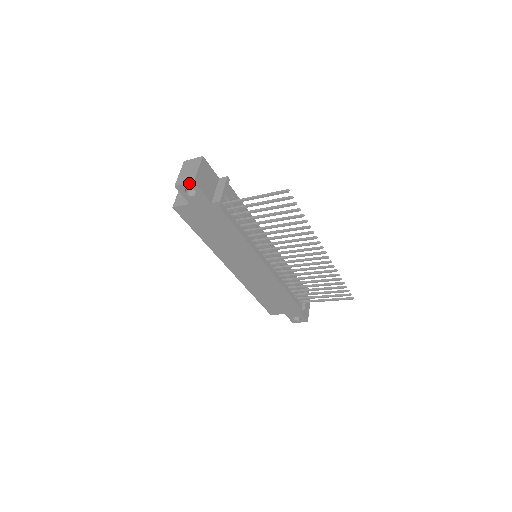
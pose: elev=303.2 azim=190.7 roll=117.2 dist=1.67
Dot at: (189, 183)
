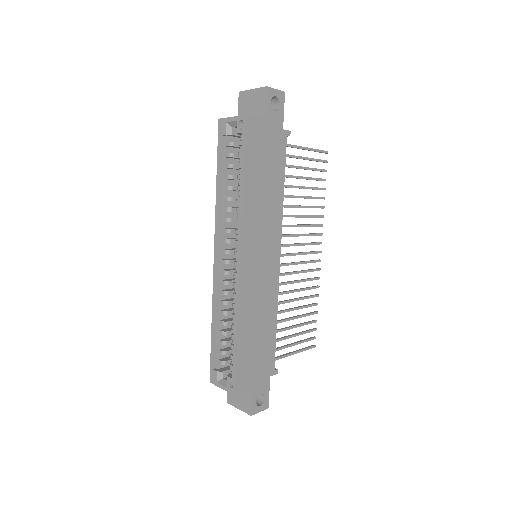
Dot at: (280, 91)
